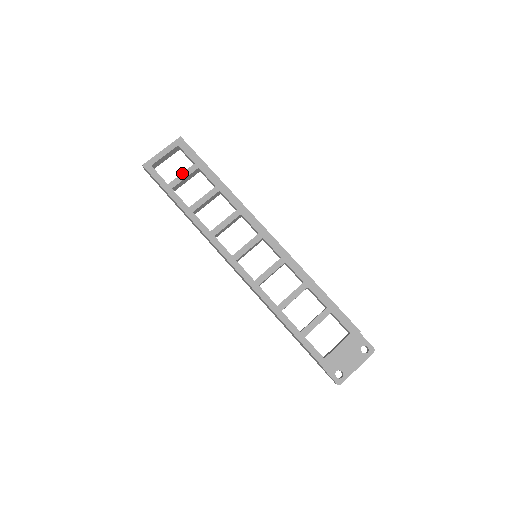
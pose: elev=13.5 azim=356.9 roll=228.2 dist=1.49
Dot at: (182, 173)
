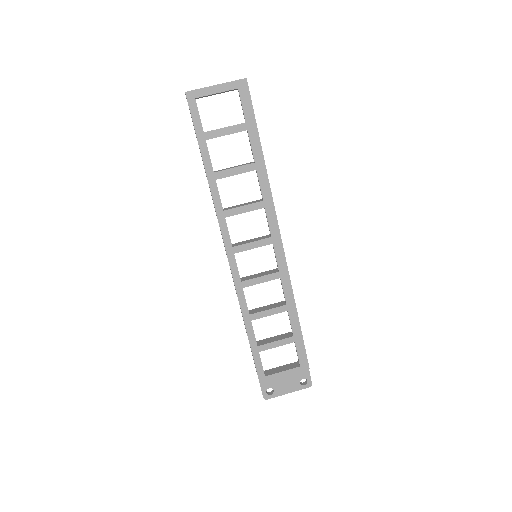
Dot at: (226, 127)
